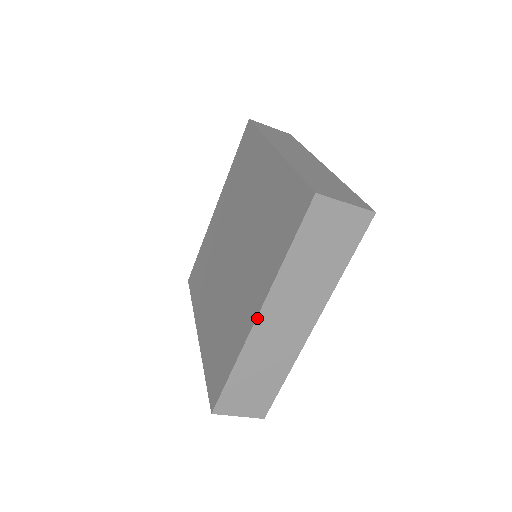
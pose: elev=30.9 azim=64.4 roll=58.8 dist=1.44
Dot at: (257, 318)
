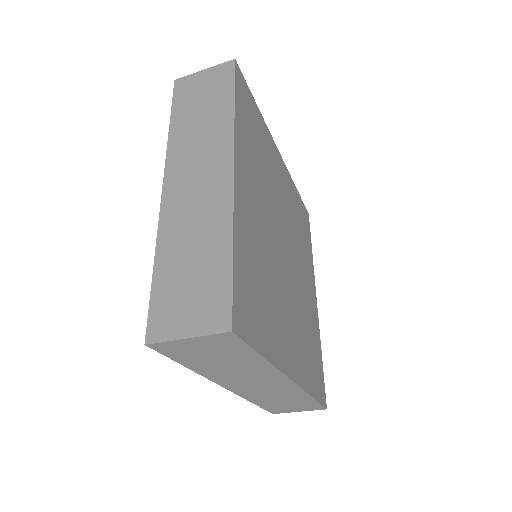
Dot at: (227, 389)
